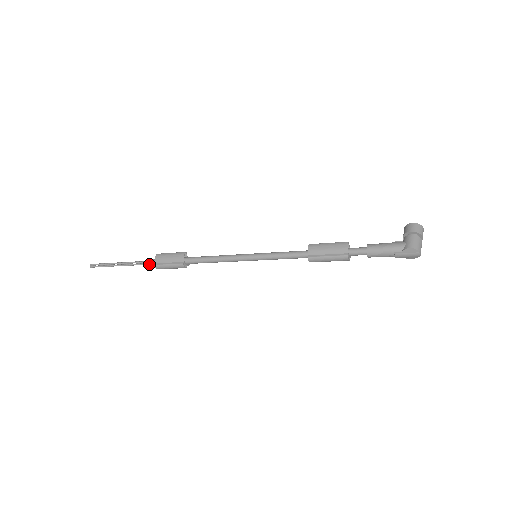
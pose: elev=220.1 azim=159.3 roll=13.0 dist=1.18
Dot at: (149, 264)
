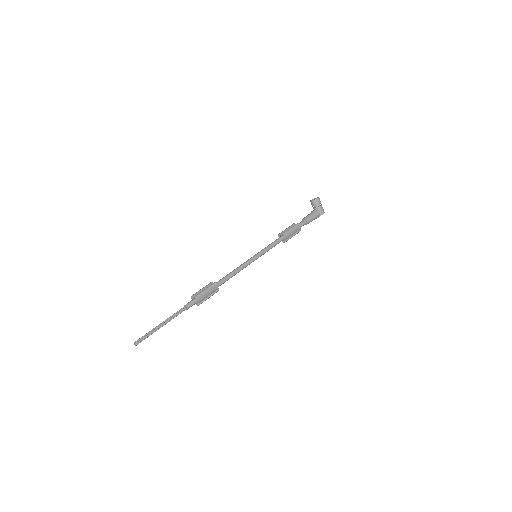
Dot at: occluded
